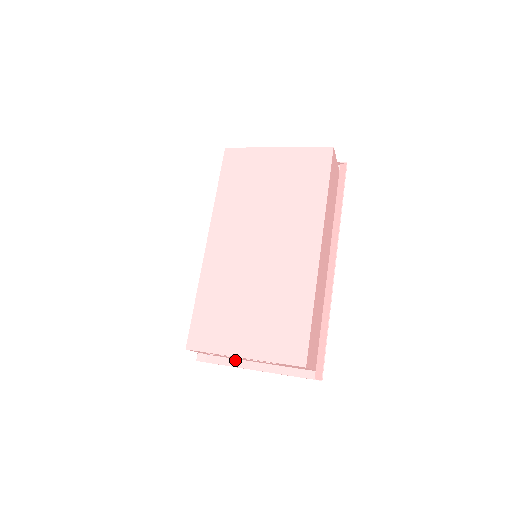
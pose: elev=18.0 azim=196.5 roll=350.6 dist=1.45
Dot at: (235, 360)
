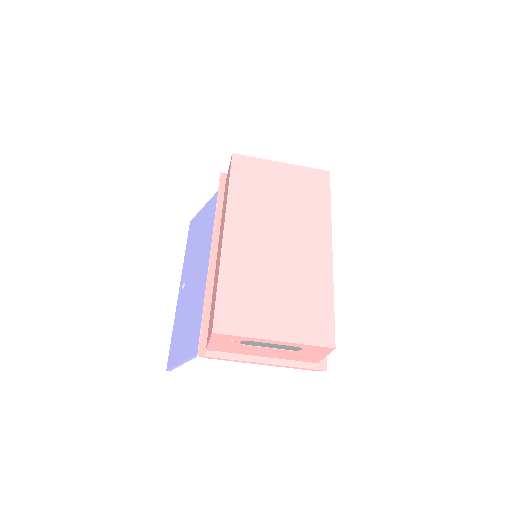
Dot at: (238, 355)
